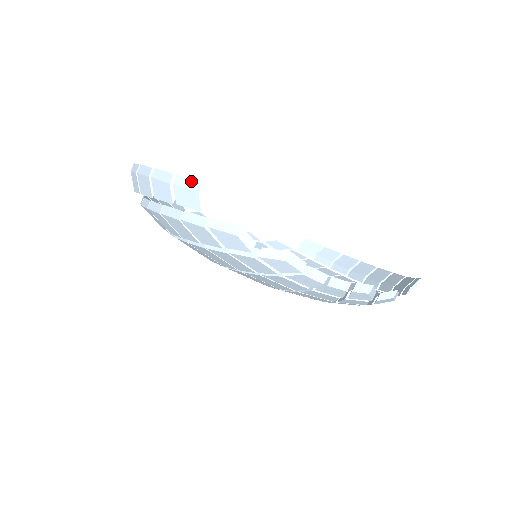
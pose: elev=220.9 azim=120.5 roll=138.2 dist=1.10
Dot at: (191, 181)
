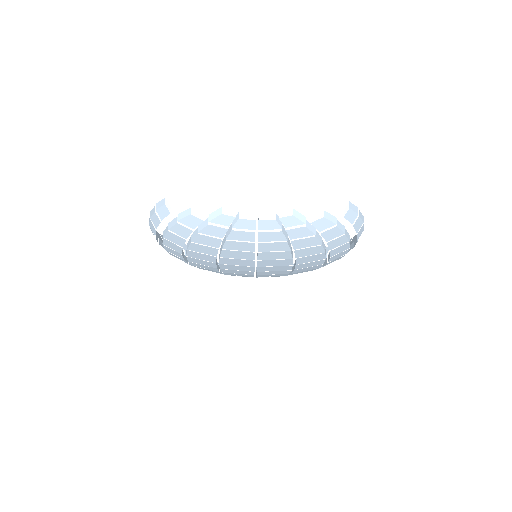
Dot at: (161, 201)
